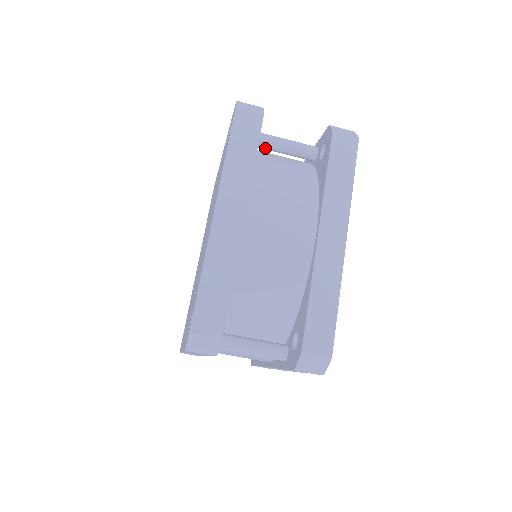
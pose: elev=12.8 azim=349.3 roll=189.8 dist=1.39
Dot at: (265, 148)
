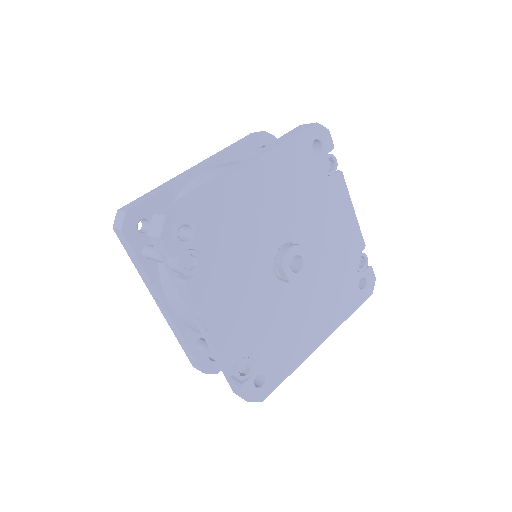
Dot at: occluded
